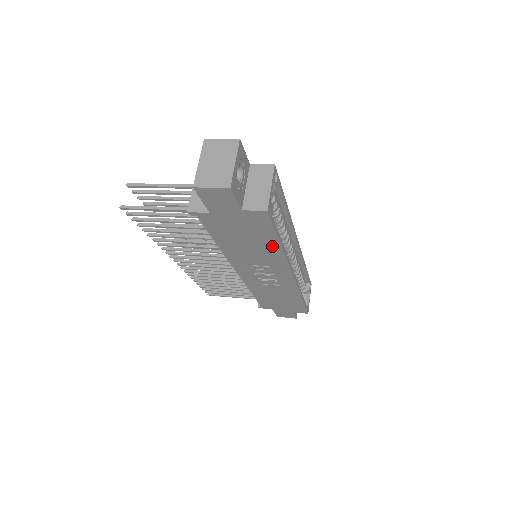
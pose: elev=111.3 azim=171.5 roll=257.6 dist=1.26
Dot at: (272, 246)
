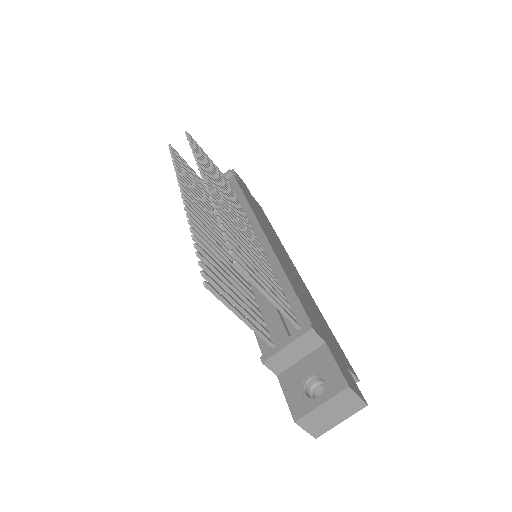
Dot at: occluded
